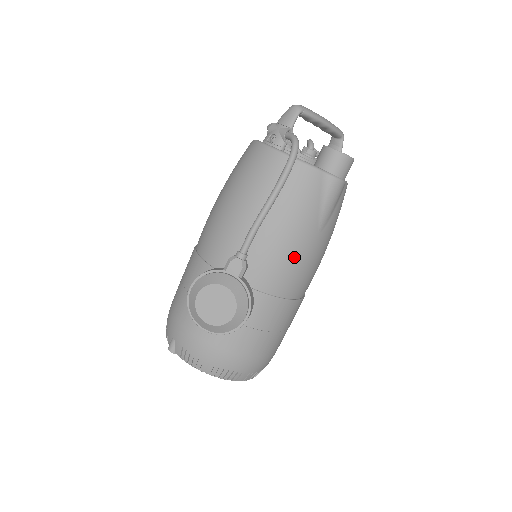
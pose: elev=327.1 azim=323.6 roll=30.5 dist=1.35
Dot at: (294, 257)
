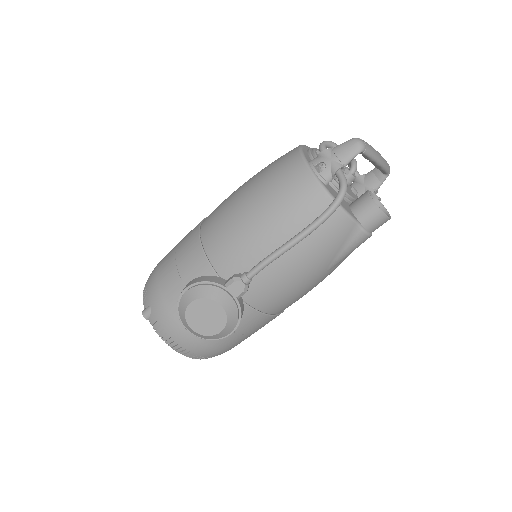
Dot at: (294, 287)
